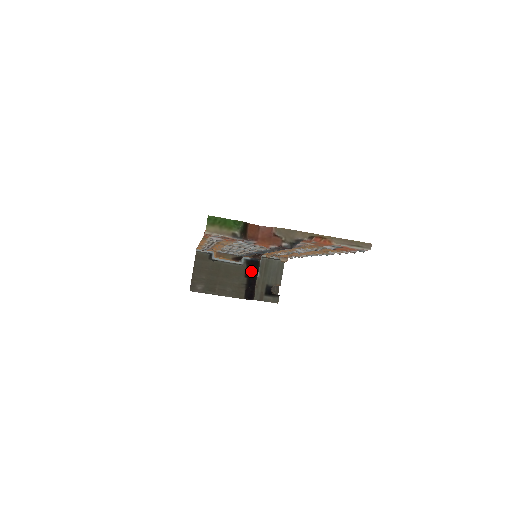
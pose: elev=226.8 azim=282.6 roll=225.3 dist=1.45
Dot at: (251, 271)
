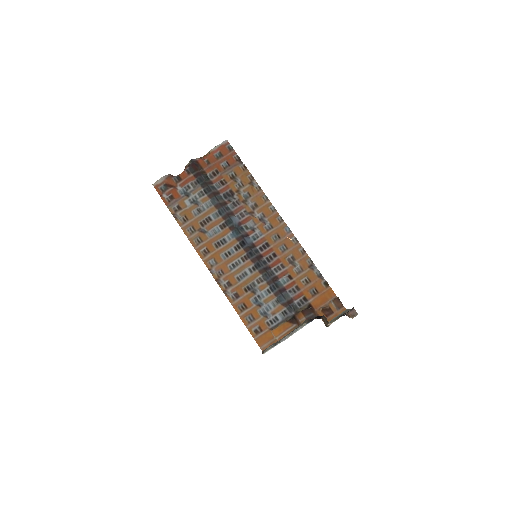
Dot at: occluded
